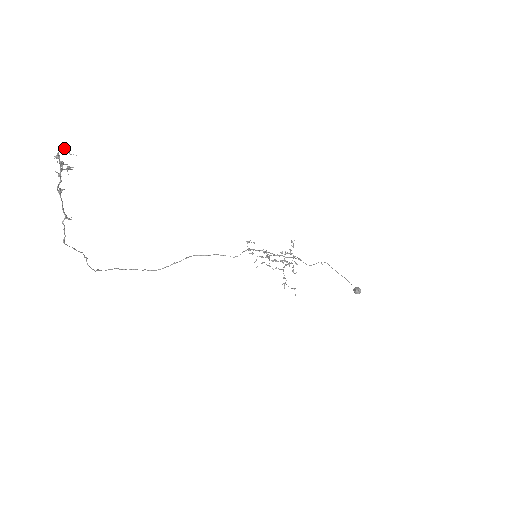
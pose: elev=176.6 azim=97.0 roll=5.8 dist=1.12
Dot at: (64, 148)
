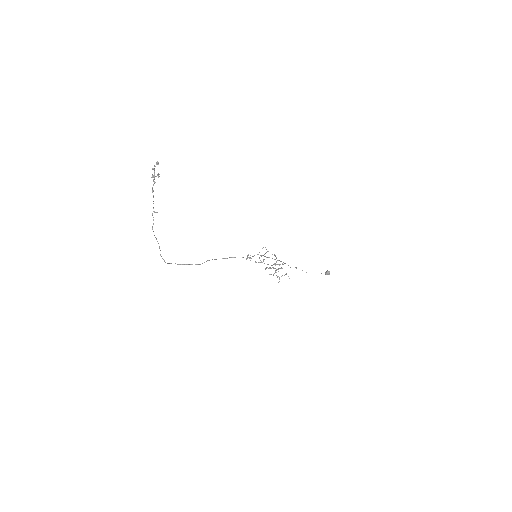
Dot at: (157, 161)
